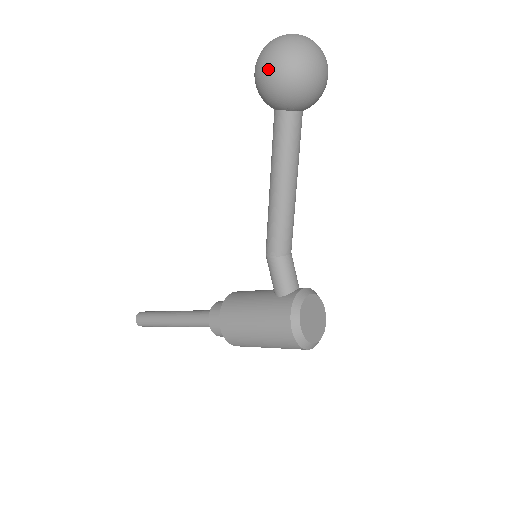
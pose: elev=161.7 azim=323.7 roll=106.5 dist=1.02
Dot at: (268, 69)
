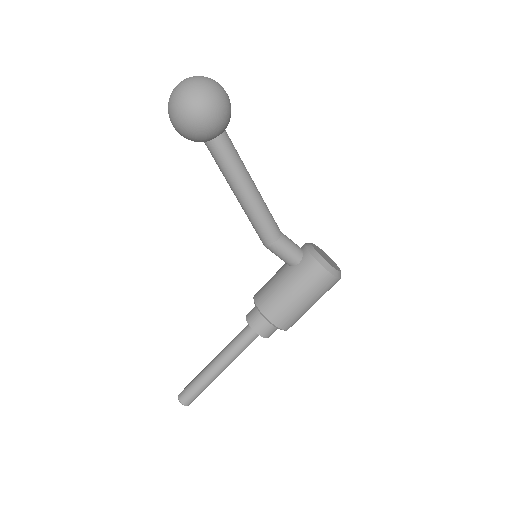
Dot at: (197, 113)
